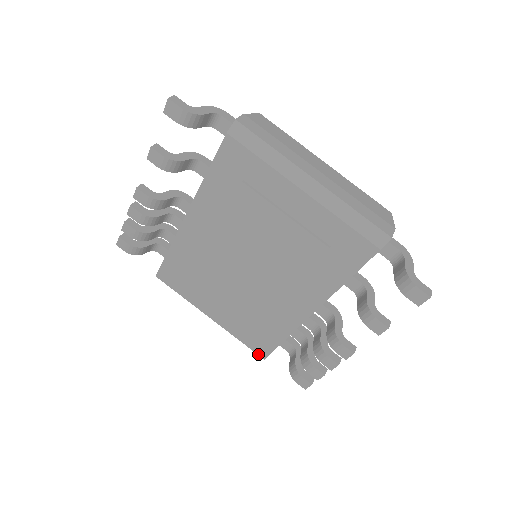
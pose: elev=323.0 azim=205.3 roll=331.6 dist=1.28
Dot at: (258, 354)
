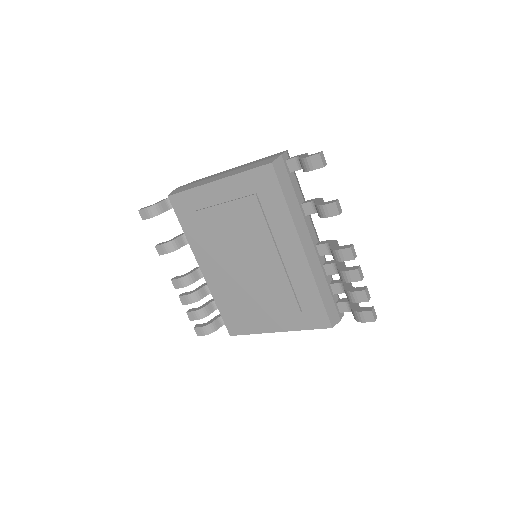
Dot at: (325, 328)
